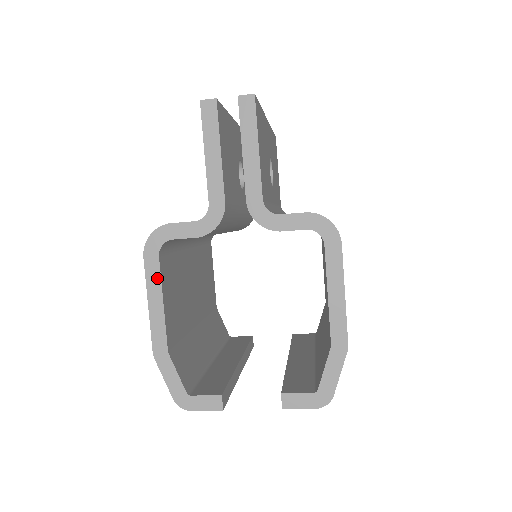
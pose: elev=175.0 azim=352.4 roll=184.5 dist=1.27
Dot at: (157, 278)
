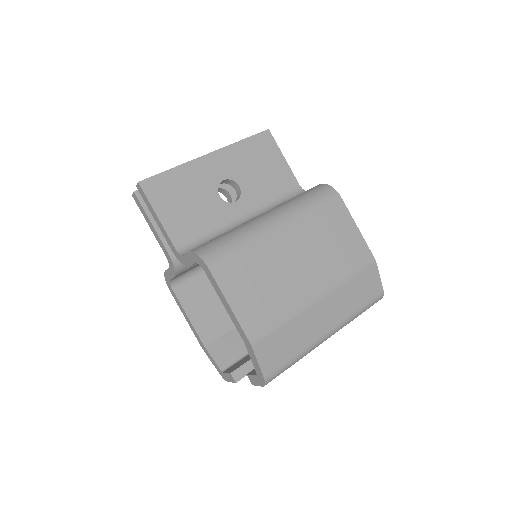
Dot at: (179, 303)
